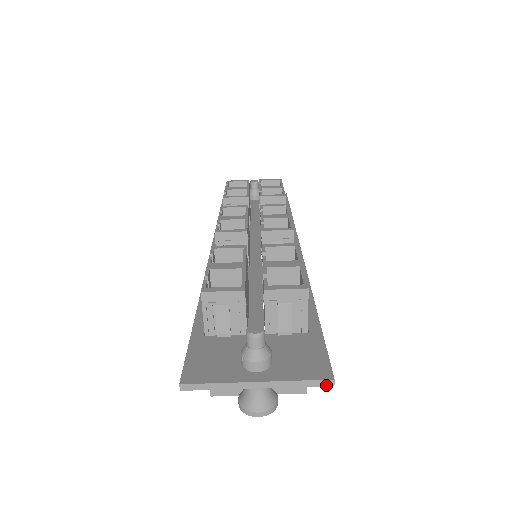
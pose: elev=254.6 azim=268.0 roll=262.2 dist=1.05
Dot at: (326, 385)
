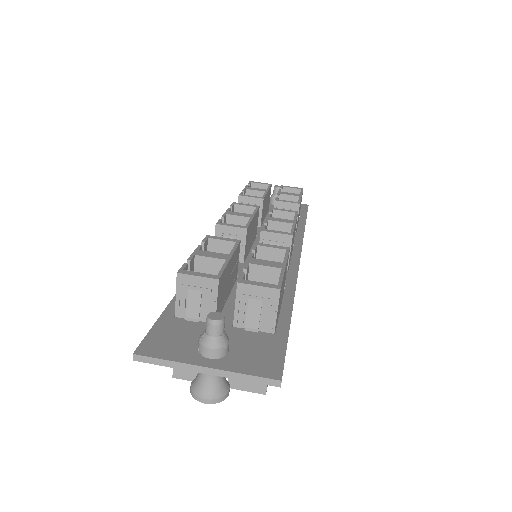
Dot at: (273, 385)
